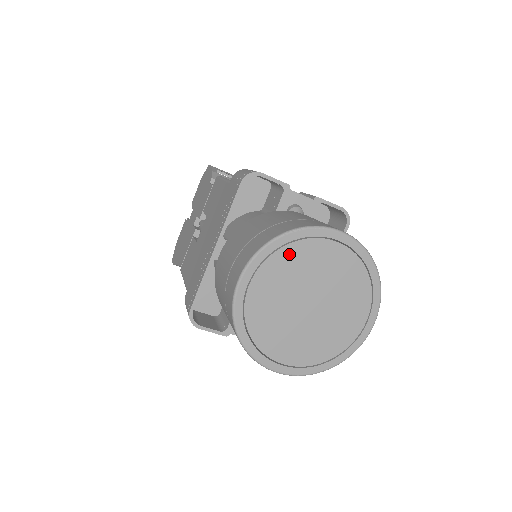
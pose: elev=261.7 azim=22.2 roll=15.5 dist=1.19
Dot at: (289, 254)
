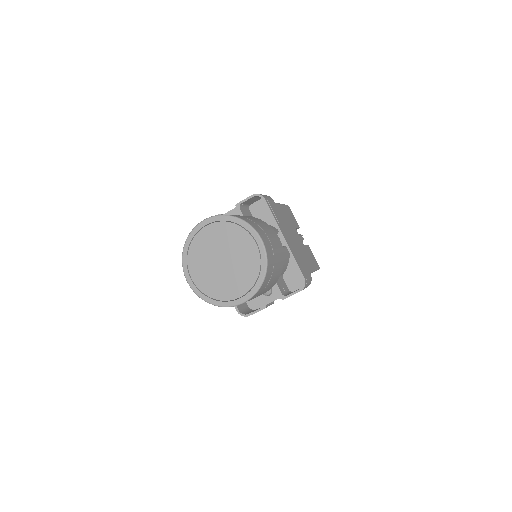
Dot at: (193, 251)
